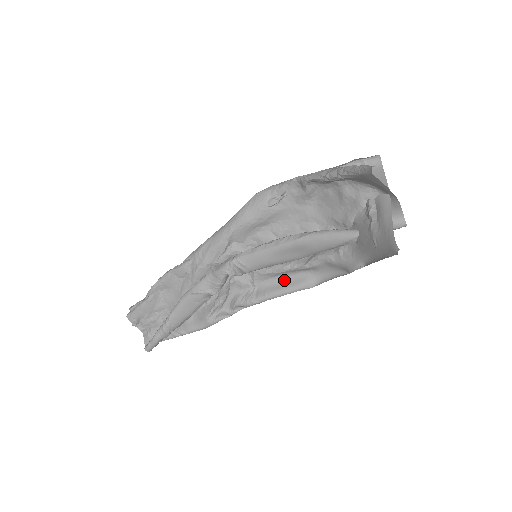
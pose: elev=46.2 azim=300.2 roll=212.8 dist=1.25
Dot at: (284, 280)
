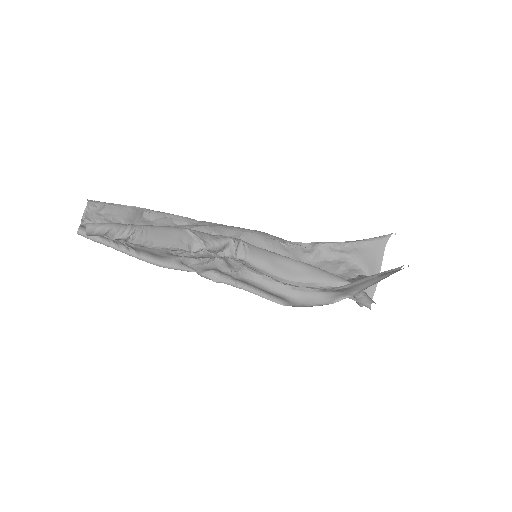
Dot at: (263, 289)
